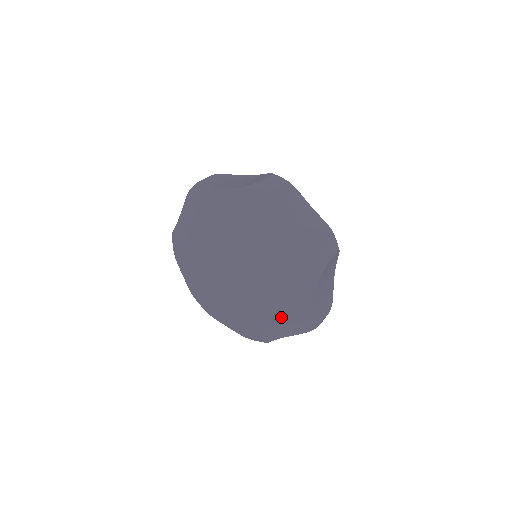
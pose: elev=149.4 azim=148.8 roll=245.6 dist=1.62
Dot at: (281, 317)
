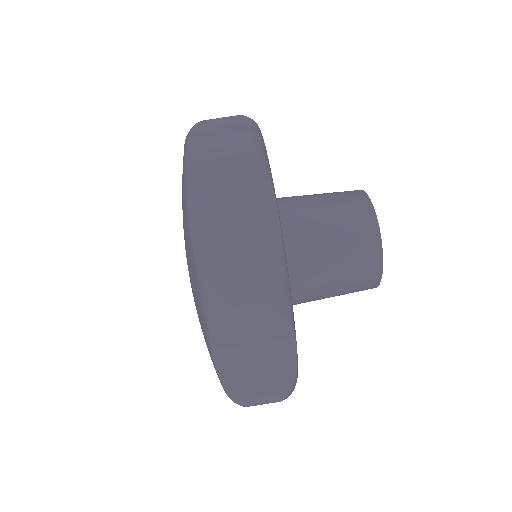
Dot at: occluded
